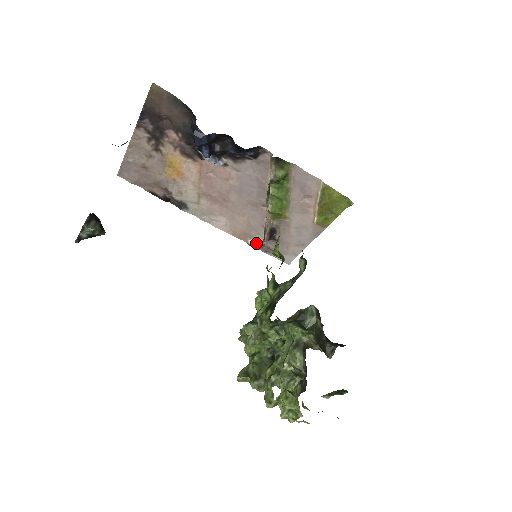
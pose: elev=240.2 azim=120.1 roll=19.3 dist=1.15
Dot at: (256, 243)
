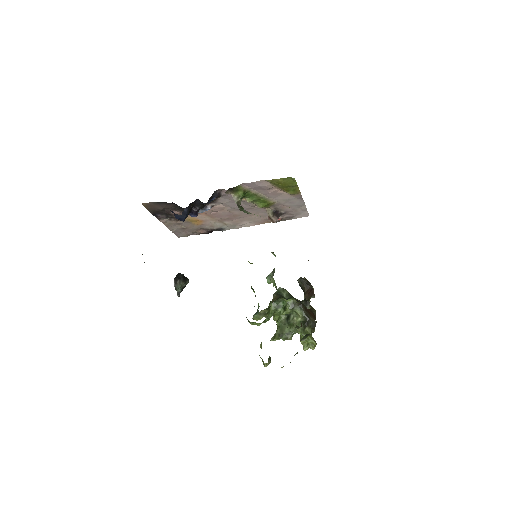
Dot at: occluded
